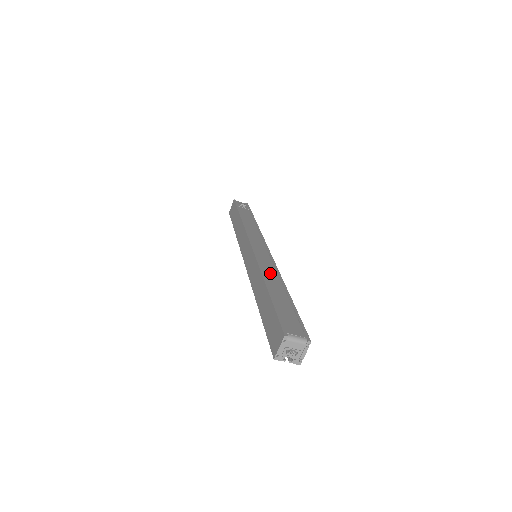
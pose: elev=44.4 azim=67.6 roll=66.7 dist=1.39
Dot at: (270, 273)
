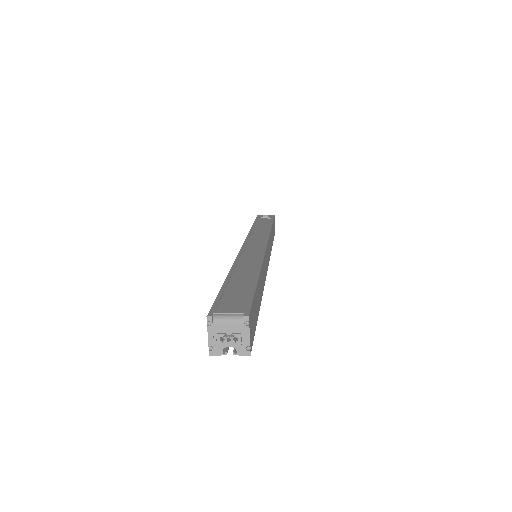
Dot at: (248, 262)
